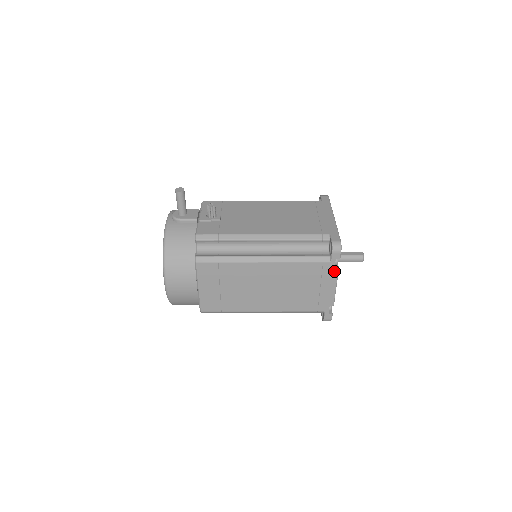
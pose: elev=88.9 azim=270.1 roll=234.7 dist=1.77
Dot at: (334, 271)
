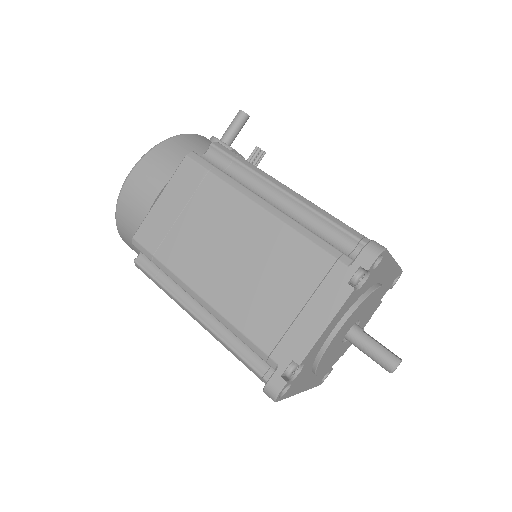
Dot at: (343, 289)
